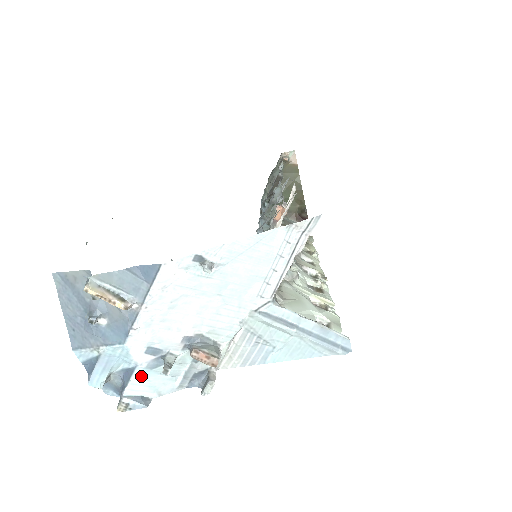
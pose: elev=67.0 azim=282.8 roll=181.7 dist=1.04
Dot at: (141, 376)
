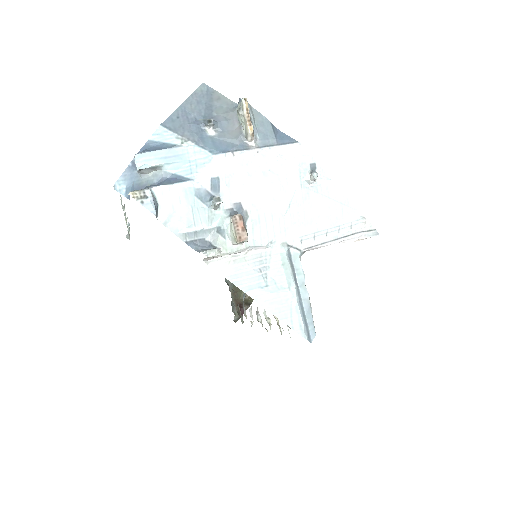
Dot at: (183, 191)
